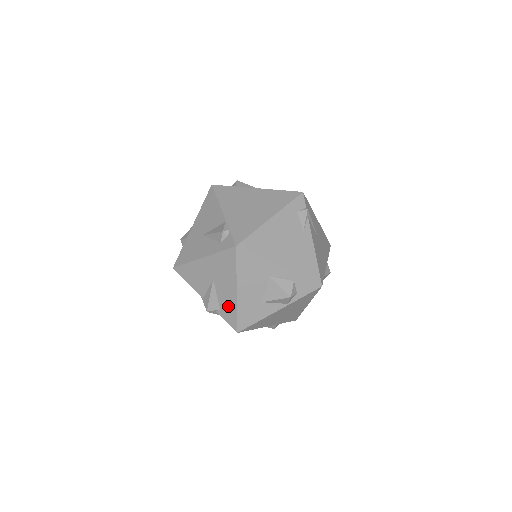
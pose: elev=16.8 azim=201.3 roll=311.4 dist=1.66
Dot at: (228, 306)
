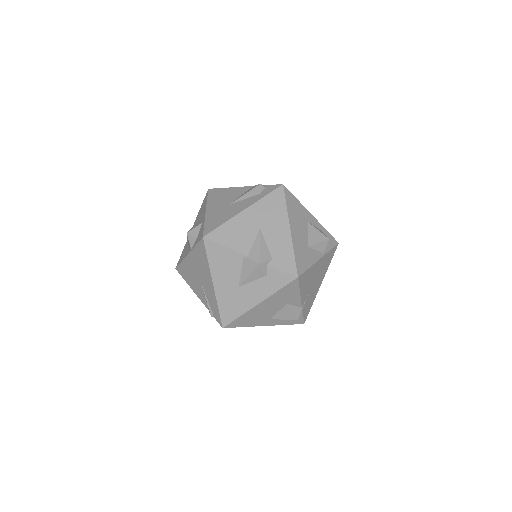
Dot at: (282, 250)
